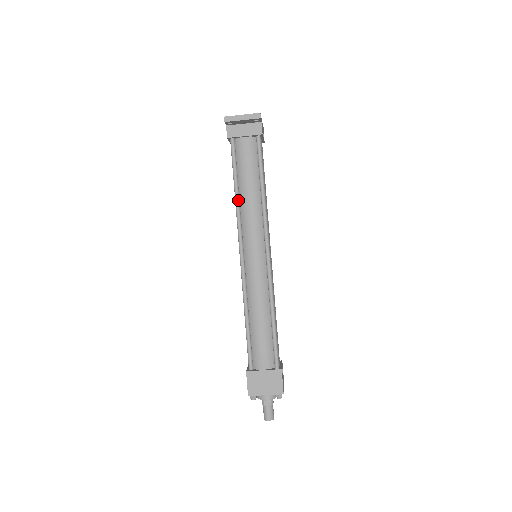
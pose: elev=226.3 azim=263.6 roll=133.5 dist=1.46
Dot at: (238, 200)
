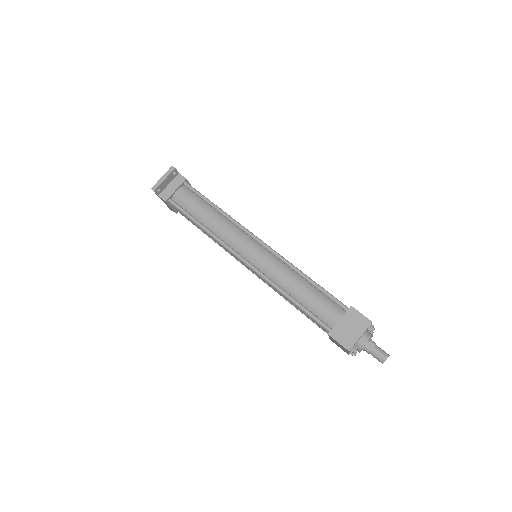
Dot at: (207, 230)
